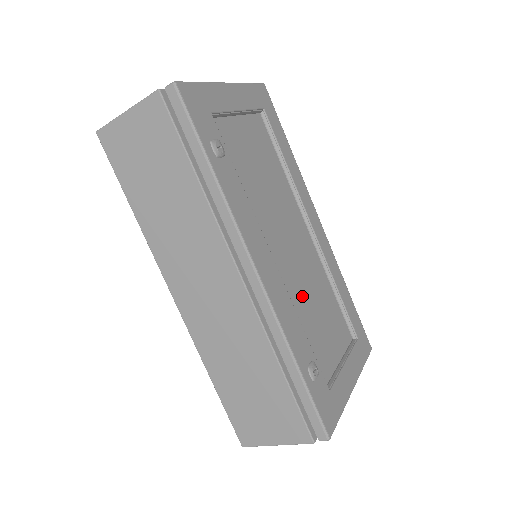
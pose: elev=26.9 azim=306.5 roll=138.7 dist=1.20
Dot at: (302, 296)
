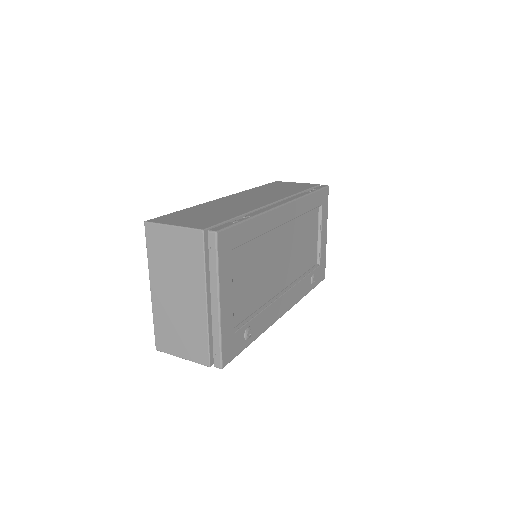
Dot at: (296, 262)
